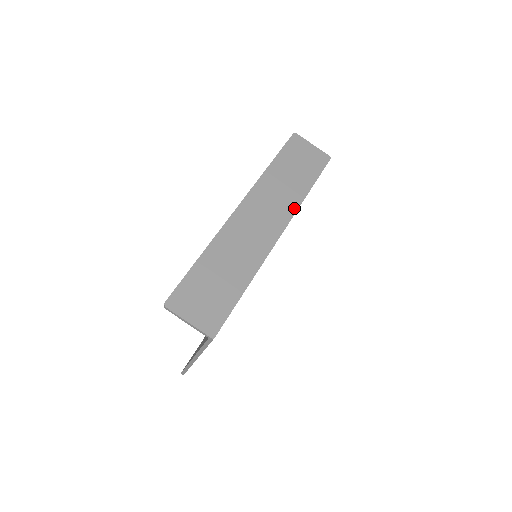
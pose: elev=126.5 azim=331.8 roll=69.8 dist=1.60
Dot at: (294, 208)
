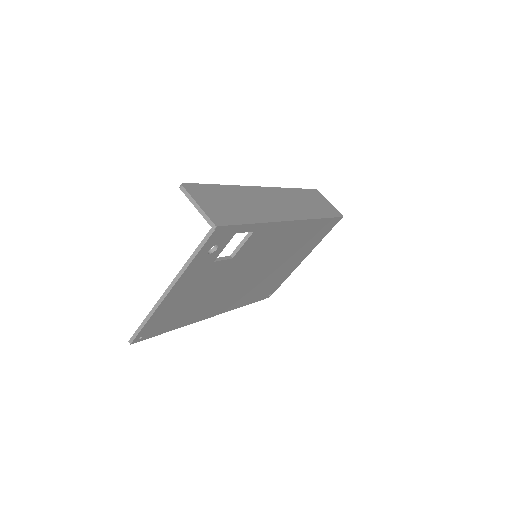
Dot at: (308, 217)
